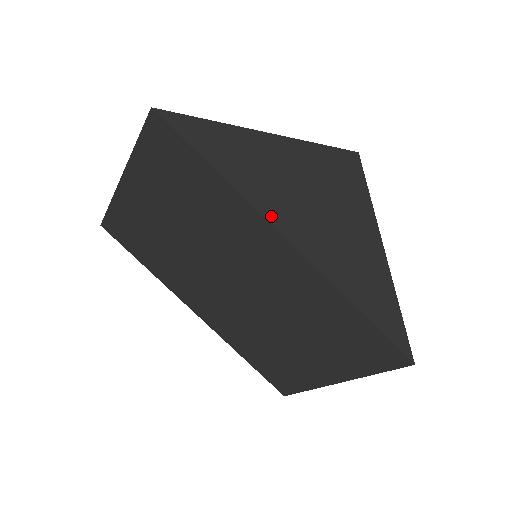
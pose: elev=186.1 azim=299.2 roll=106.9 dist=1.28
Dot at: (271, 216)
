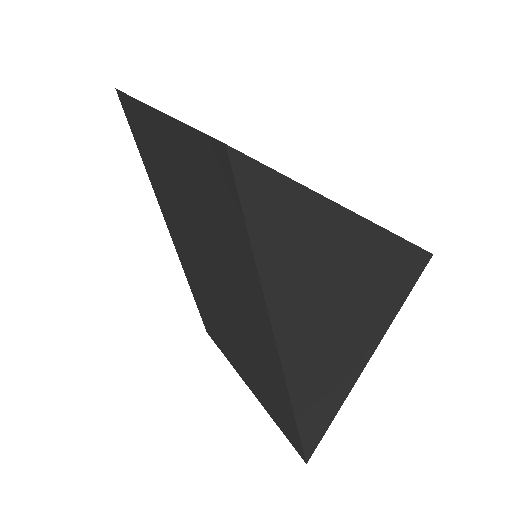
Dot at: (279, 320)
